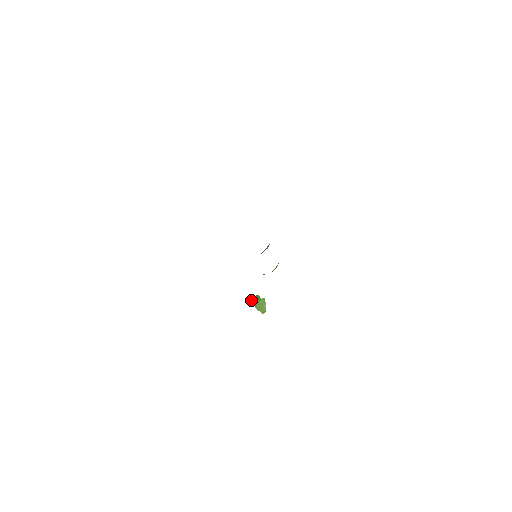
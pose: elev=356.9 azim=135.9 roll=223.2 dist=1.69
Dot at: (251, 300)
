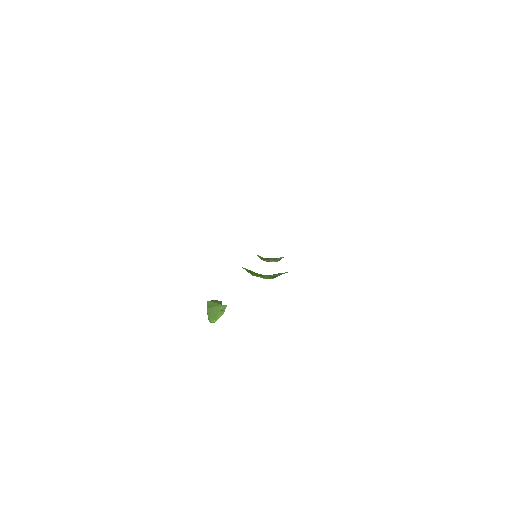
Dot at: occluded
